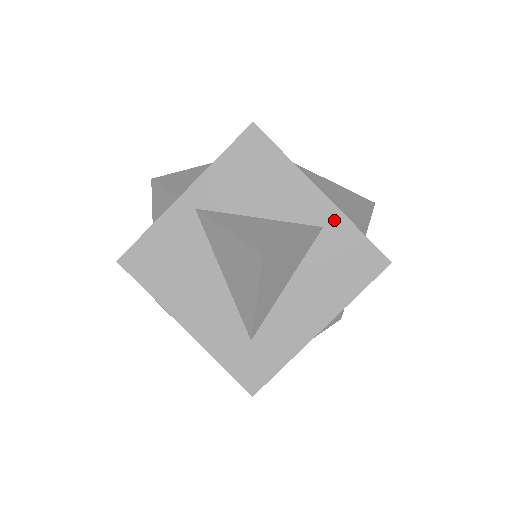
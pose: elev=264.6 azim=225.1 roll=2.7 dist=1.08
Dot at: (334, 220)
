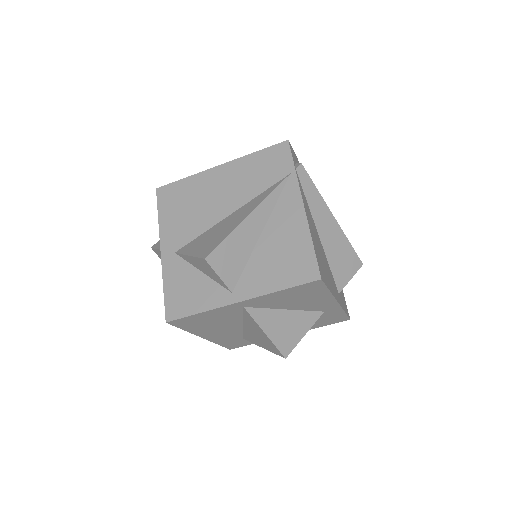
Dot at: (334, 310)
